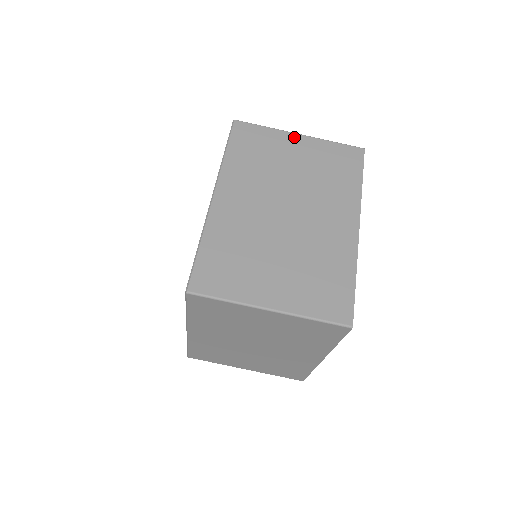
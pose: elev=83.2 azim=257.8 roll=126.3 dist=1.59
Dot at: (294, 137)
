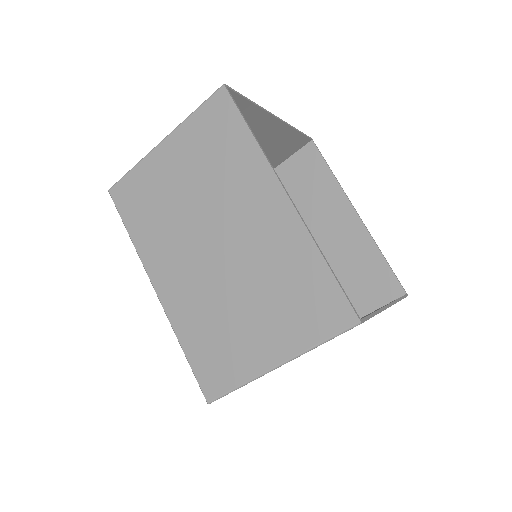
Dot at: (160, 151)
